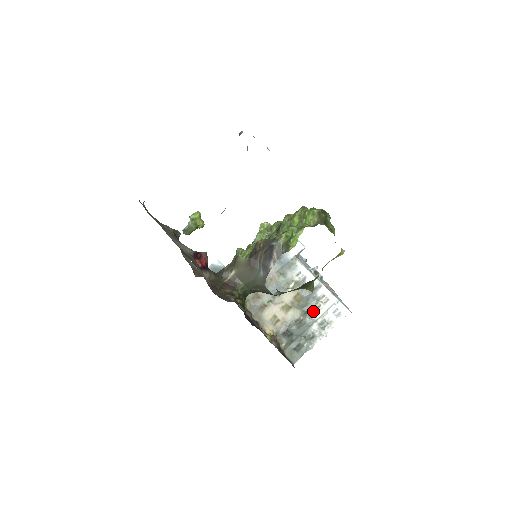
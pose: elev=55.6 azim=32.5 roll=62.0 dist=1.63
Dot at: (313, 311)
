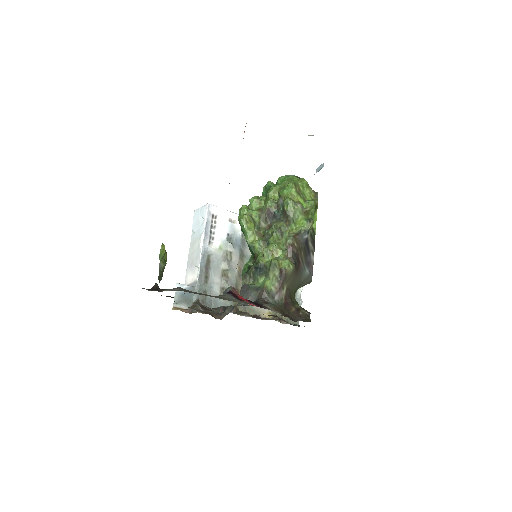
Dot at: occluded
